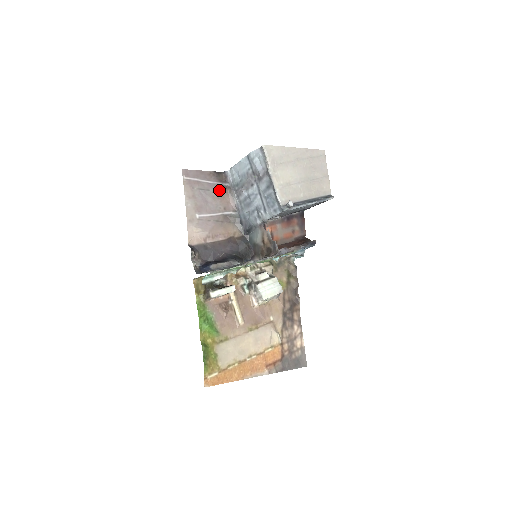
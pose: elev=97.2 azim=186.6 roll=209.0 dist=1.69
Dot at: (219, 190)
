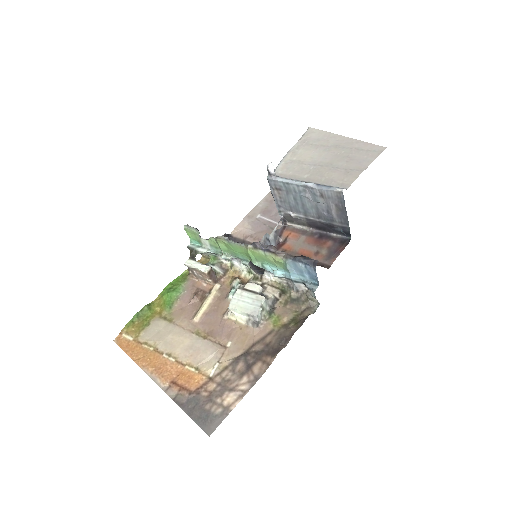
Dot at: occluded
